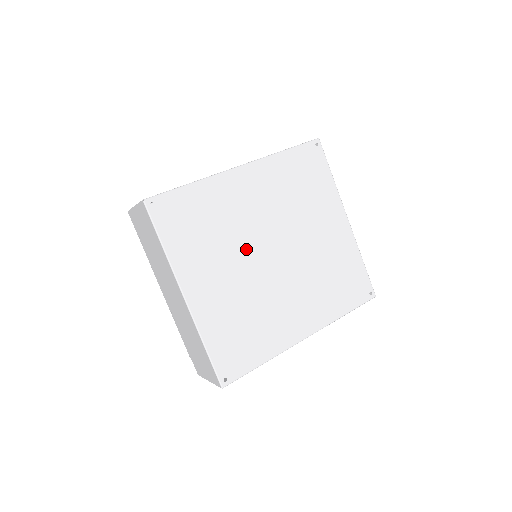
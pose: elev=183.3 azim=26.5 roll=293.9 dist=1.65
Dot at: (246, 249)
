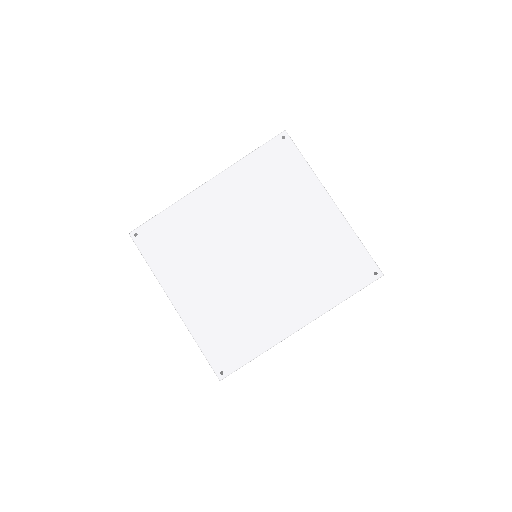
Dot at: (224, 254)
